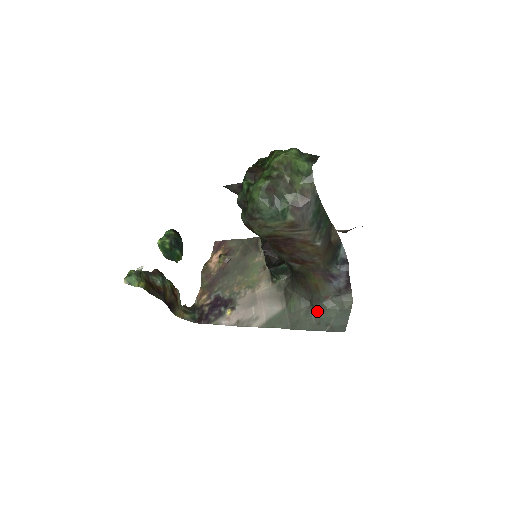
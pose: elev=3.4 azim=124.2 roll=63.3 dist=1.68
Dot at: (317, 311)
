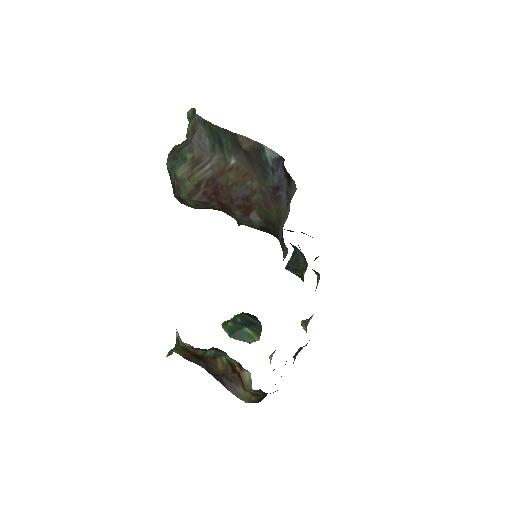
Dot at: occluded
